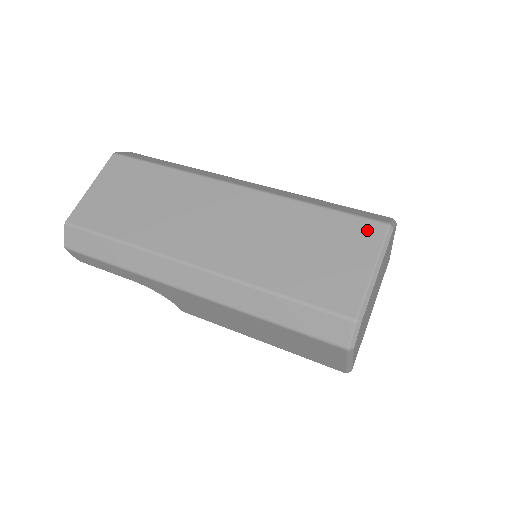
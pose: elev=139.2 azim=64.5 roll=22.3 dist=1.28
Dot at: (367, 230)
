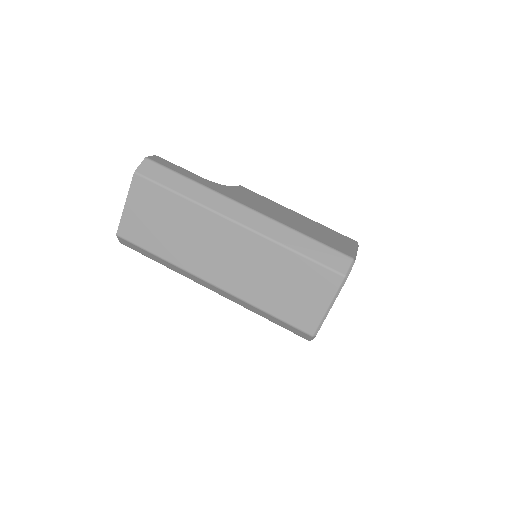
Dot at: (328, 279)
